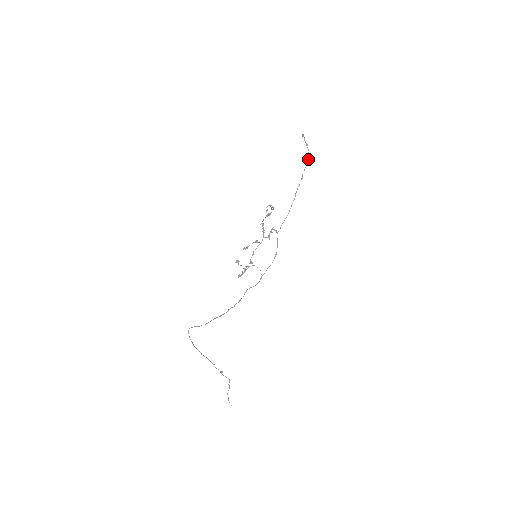
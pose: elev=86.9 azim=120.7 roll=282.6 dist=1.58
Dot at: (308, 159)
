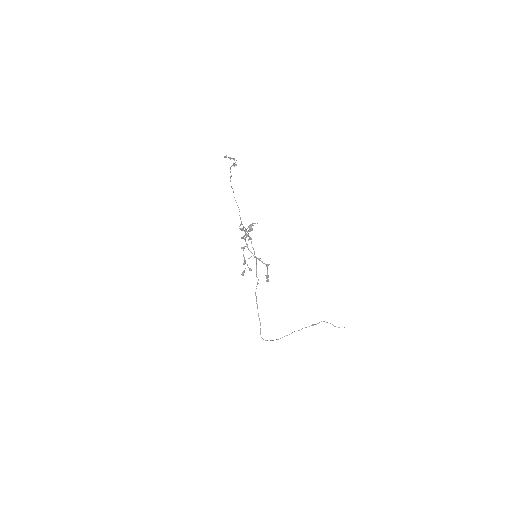
Dot at: (236, 164)
